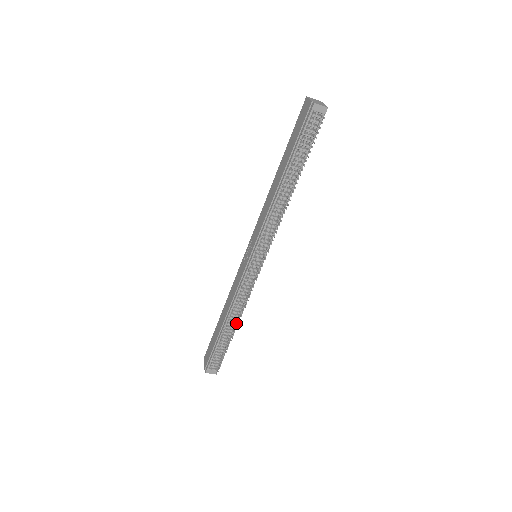
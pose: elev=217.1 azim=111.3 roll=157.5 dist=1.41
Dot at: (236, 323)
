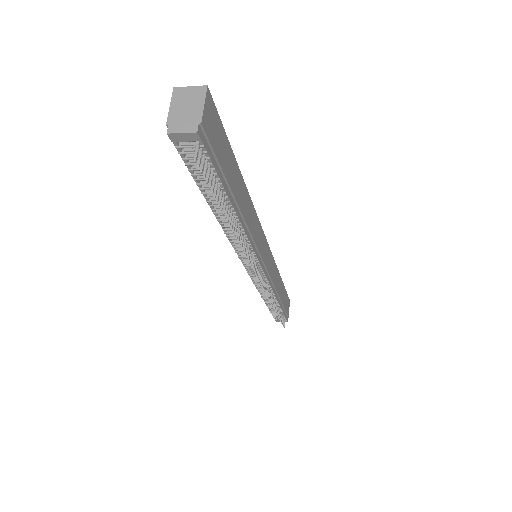
Dot at: (273, 304)
